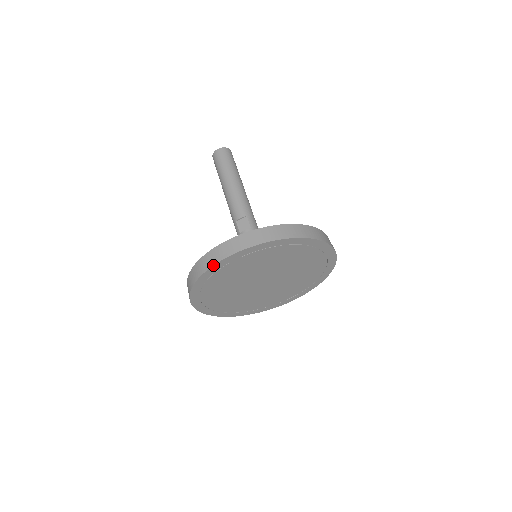
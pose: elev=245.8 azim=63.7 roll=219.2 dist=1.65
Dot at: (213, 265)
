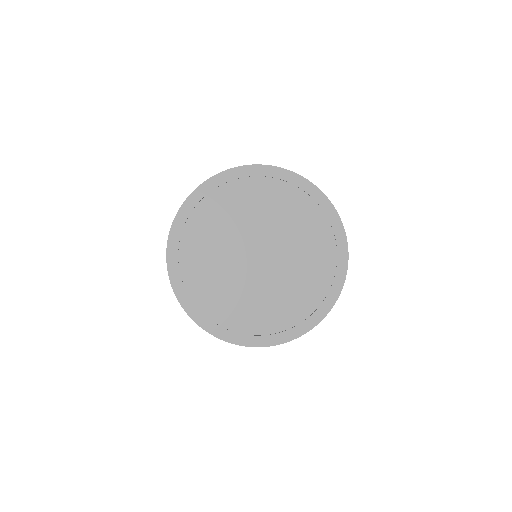
Dot at: occluded
